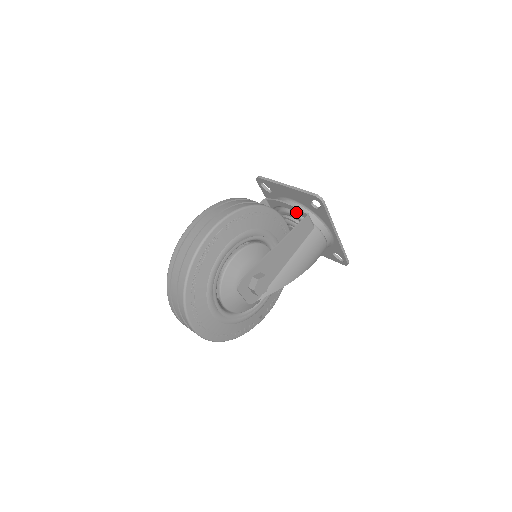
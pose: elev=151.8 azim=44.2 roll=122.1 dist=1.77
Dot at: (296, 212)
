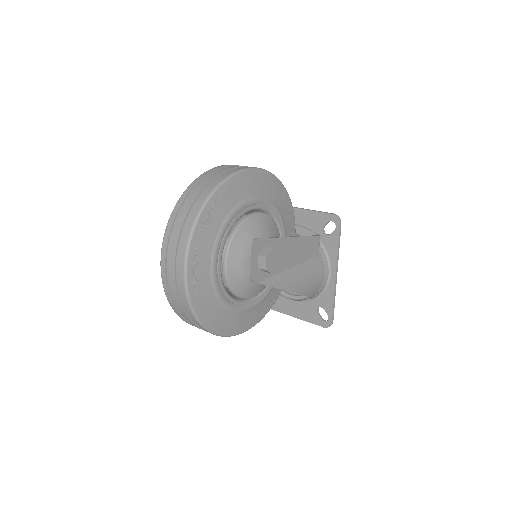
Dot at: occluded
